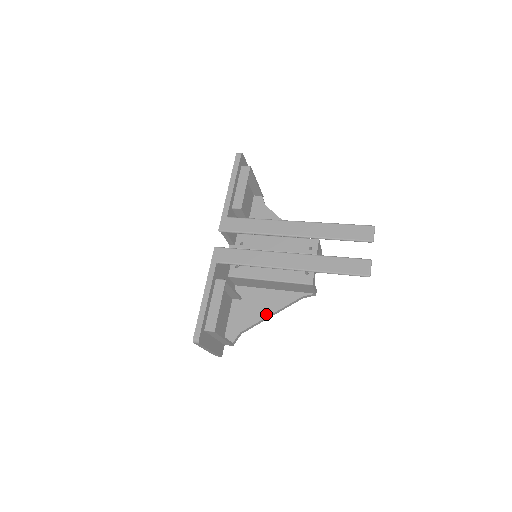
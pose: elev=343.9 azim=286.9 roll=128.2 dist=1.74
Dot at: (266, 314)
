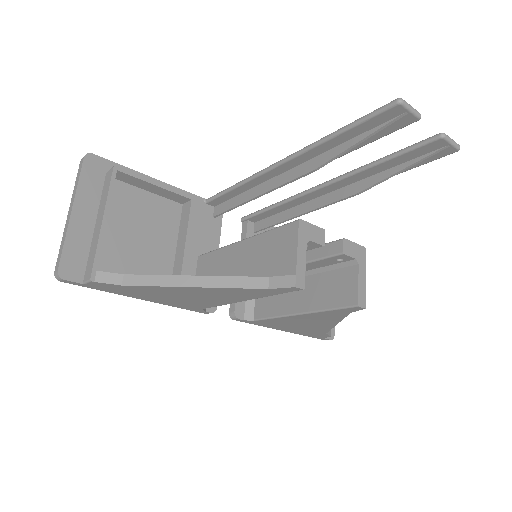
Dot at: (187, 277)
